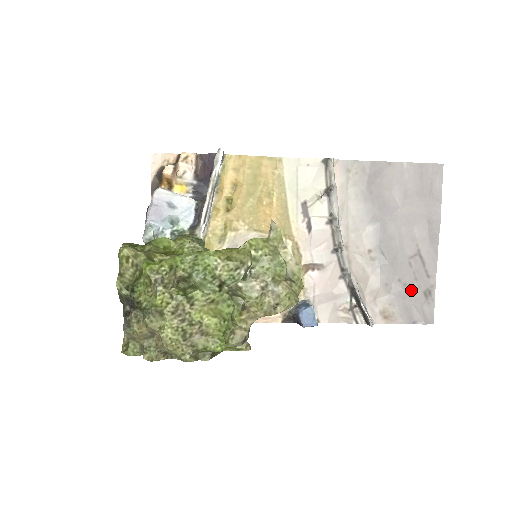
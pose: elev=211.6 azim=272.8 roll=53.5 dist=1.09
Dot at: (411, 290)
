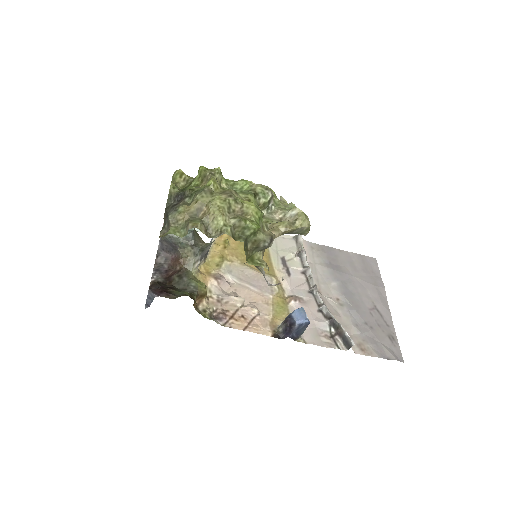
Dot at: (377, 333)
